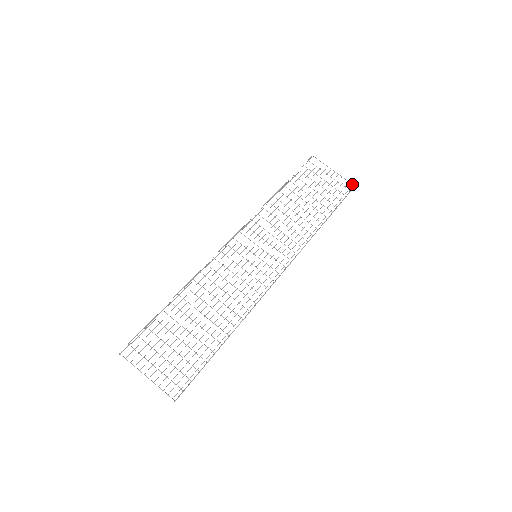
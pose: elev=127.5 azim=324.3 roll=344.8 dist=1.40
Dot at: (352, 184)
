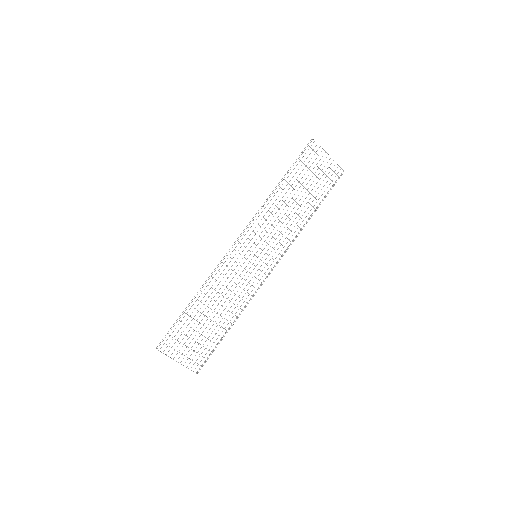
Dot at: (343, 170)
